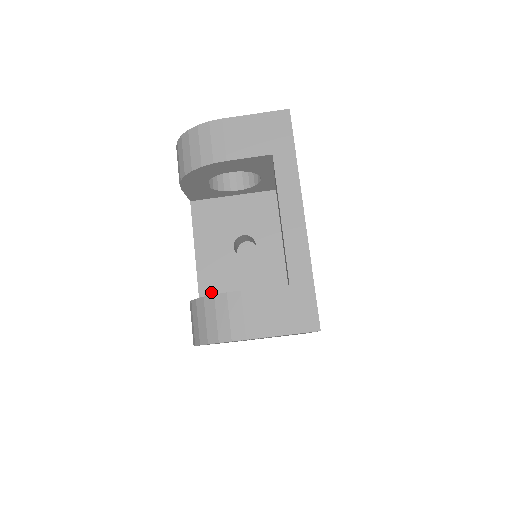
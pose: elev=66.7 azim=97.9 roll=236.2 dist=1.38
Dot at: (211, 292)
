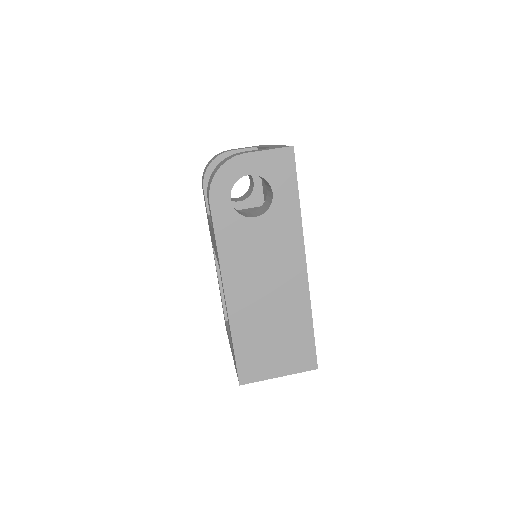
Dot at: occluded
